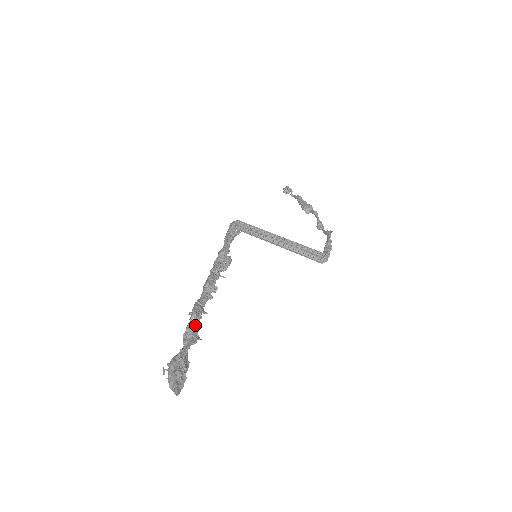
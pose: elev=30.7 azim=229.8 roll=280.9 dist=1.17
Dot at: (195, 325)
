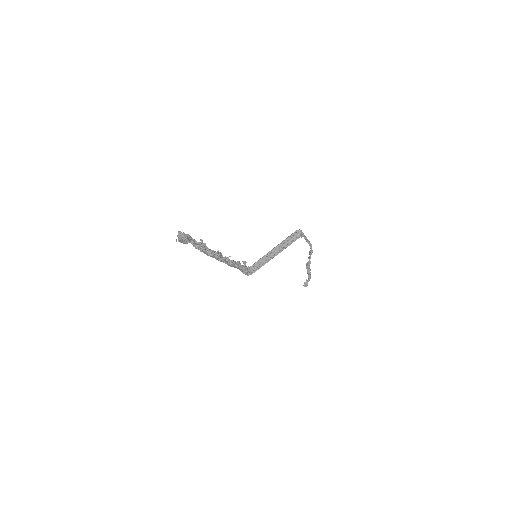
Dot at: occluded
